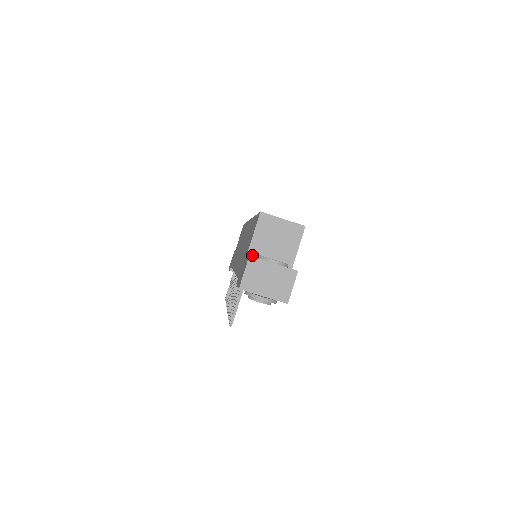
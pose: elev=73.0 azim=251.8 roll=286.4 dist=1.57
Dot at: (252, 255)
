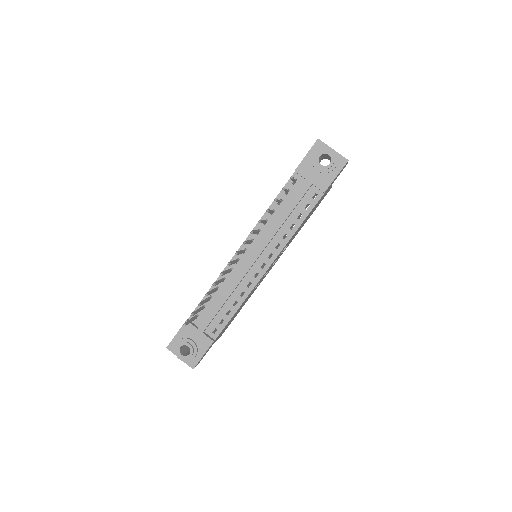
Dot at: occluded
